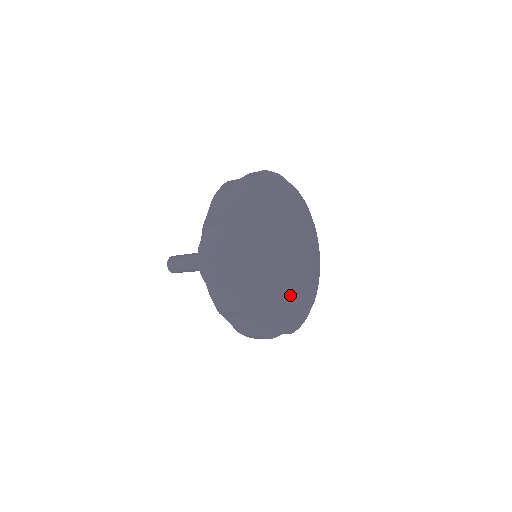
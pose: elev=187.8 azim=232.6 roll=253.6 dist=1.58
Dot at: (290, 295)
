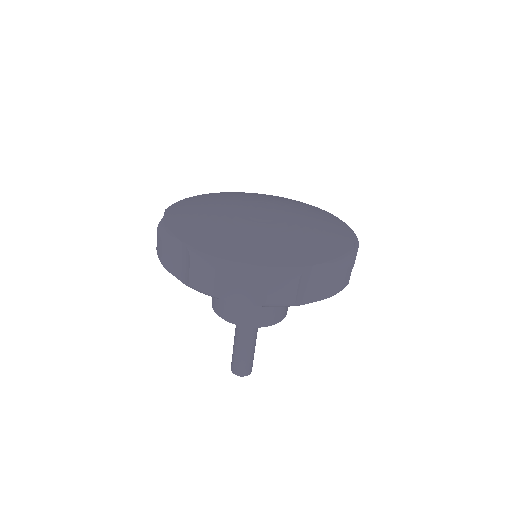
Dot at: (253, 232)
